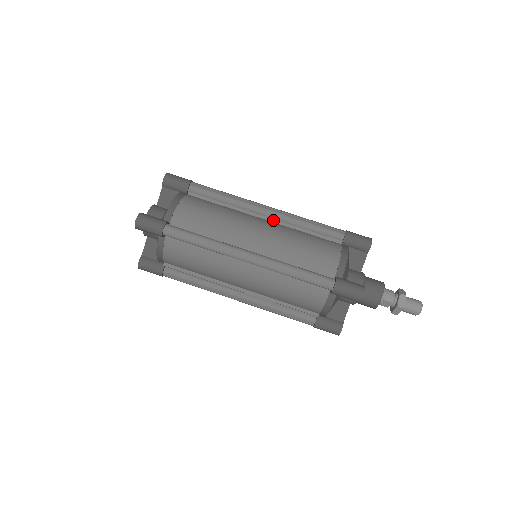
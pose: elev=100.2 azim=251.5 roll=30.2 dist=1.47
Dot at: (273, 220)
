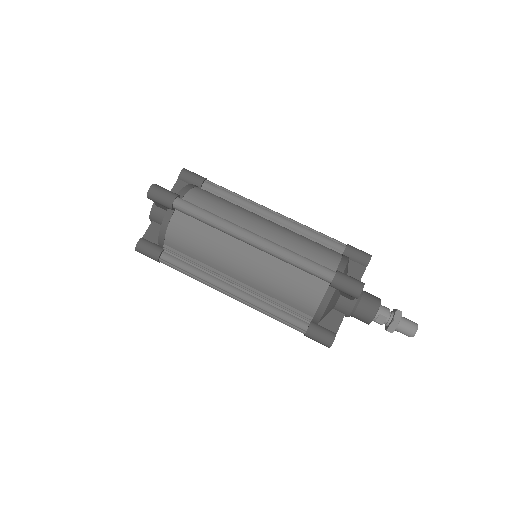
Dot at: (278, 224)
